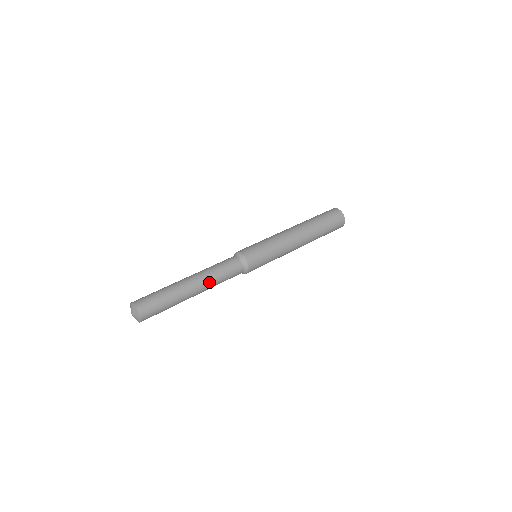
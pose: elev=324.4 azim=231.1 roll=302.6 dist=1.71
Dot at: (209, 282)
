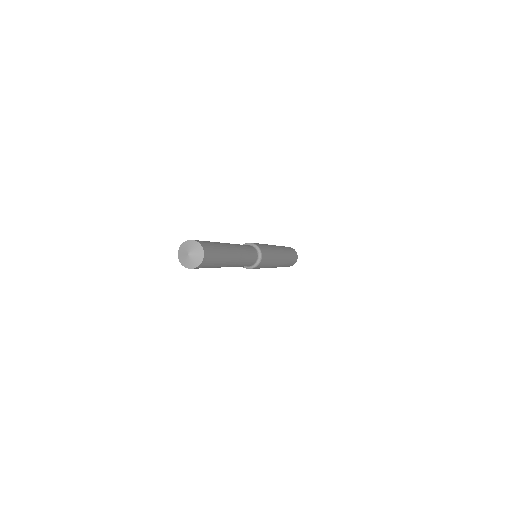
Dot at: (242, 256)
